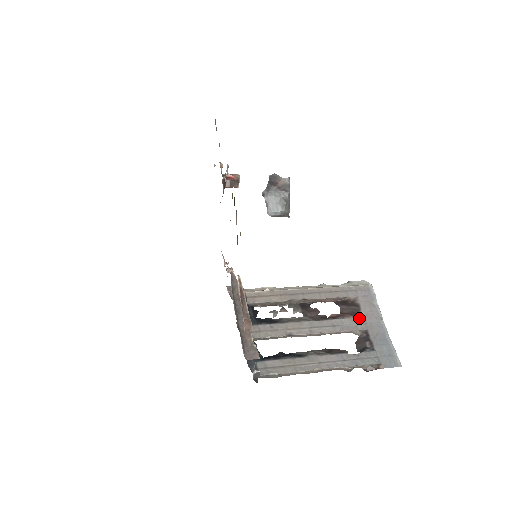
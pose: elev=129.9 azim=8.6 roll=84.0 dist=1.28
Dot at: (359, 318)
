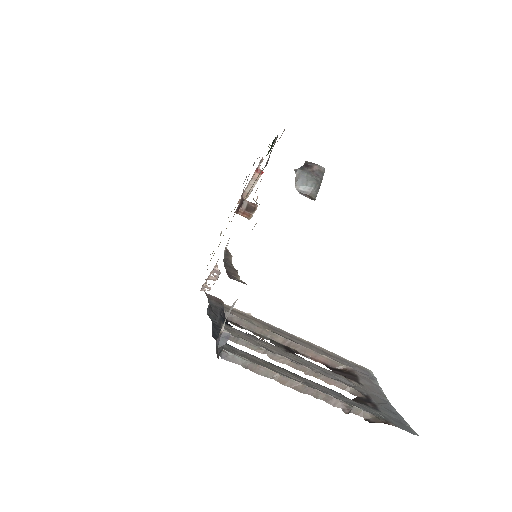
Dot at: (357, 383)
